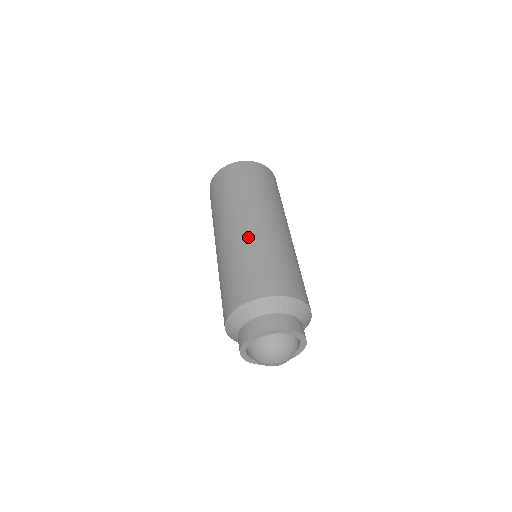
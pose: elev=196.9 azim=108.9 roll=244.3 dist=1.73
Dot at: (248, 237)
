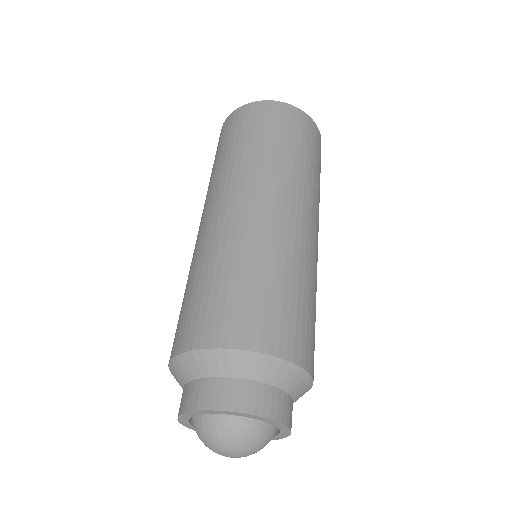
Dot at: (195, 249)
